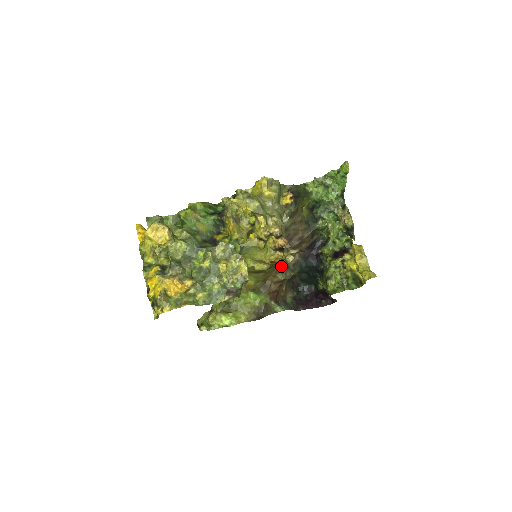
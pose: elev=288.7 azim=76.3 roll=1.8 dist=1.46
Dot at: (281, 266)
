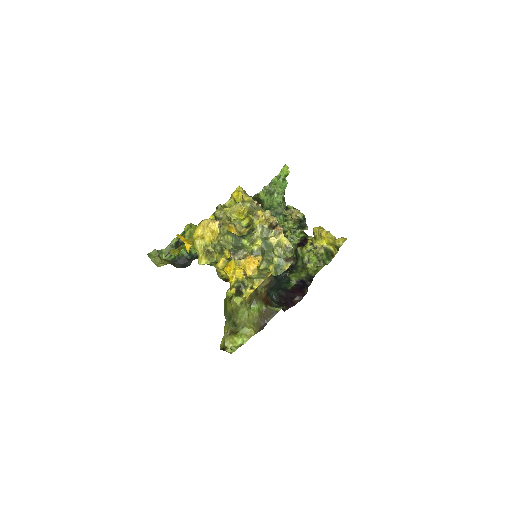
Dot at: occluded
